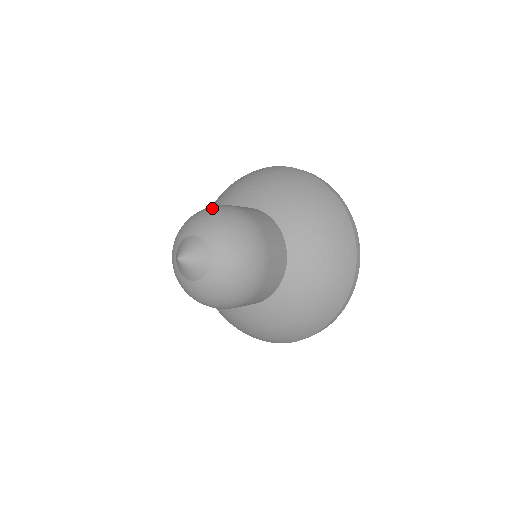
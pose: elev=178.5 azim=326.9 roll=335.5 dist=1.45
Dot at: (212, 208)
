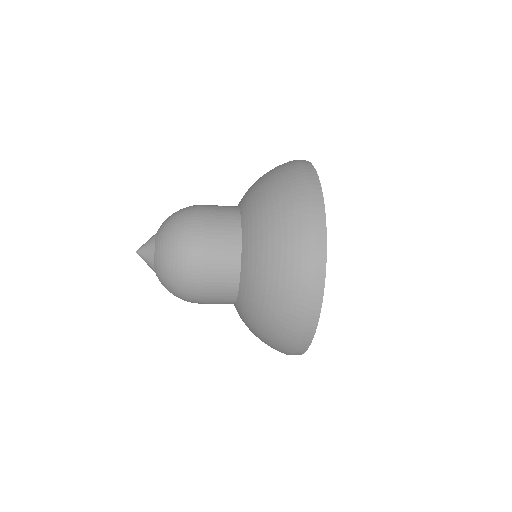
Dot at: occluded
